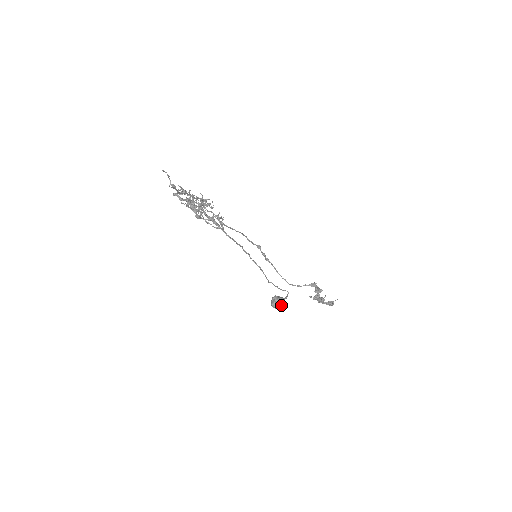
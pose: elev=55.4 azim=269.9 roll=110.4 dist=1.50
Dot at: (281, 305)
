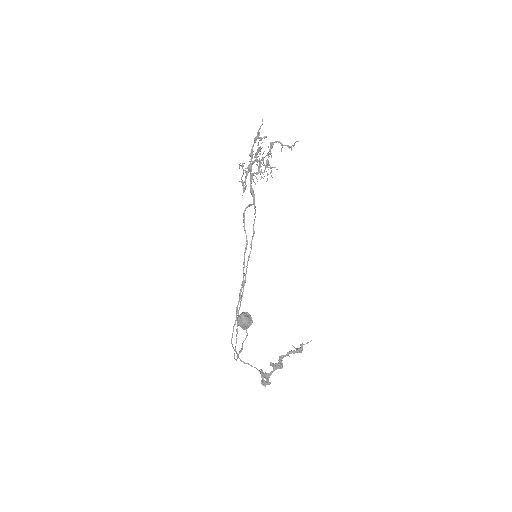
Dot at: (249, 322)
